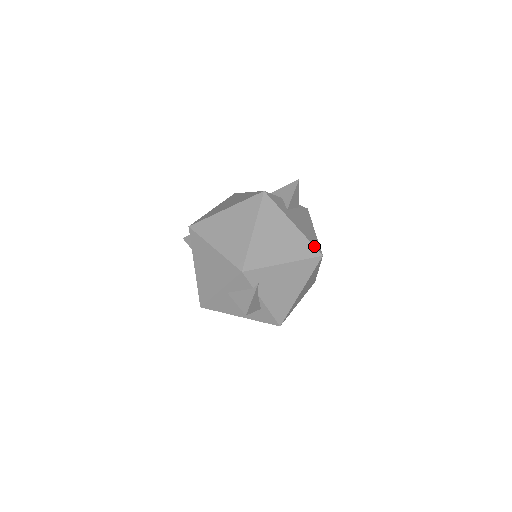
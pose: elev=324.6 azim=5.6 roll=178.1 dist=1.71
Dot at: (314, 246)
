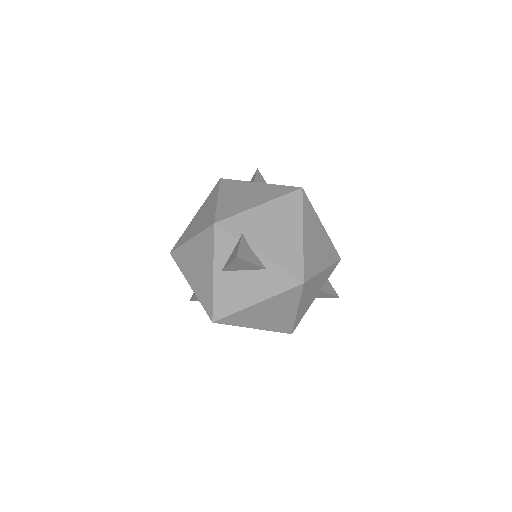
Dot at: (289, 186)
